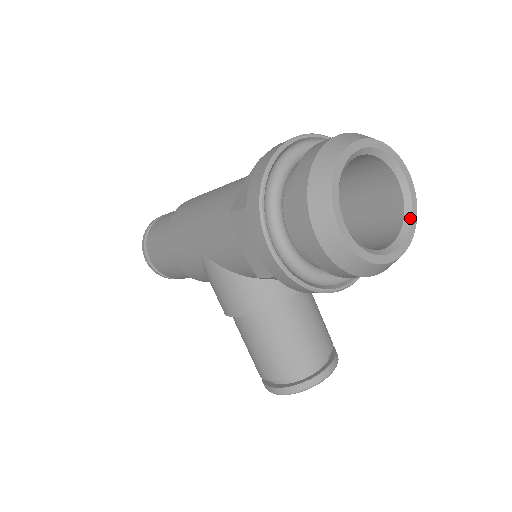
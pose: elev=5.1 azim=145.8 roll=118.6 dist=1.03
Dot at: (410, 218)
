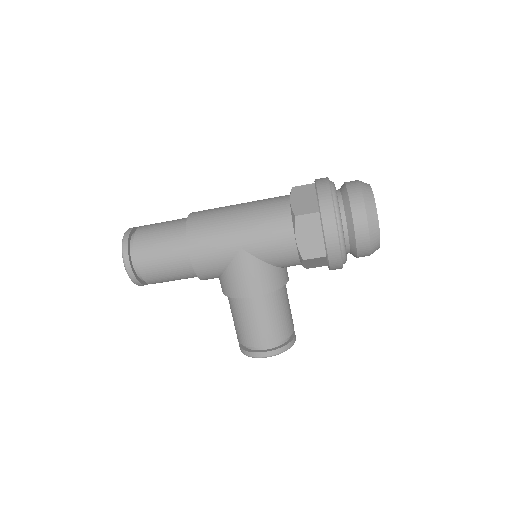
Dot at: occluded
